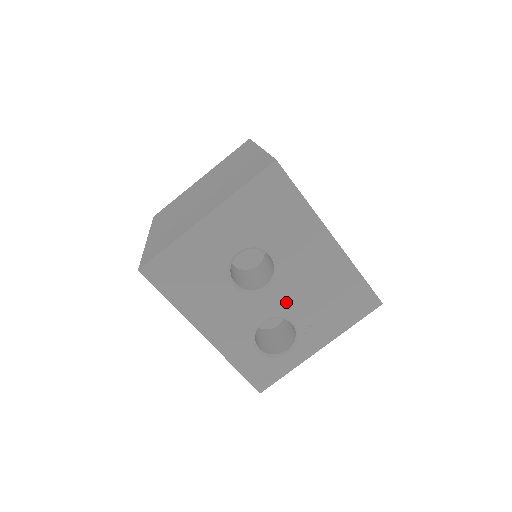
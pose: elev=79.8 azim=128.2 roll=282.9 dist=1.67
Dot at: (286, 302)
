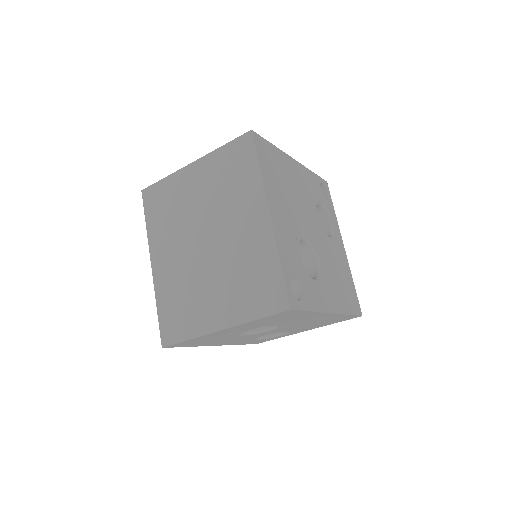
Dot at: occluded
